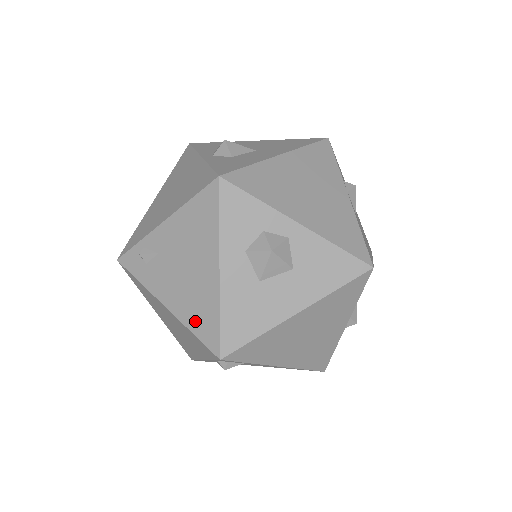
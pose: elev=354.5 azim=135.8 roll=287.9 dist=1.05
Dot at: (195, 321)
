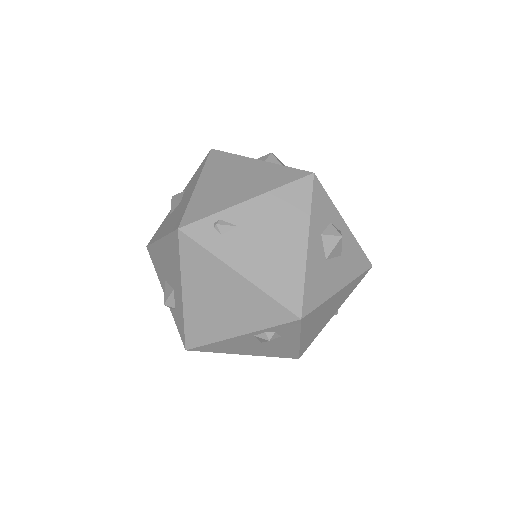
Dot at: (277, 287)
